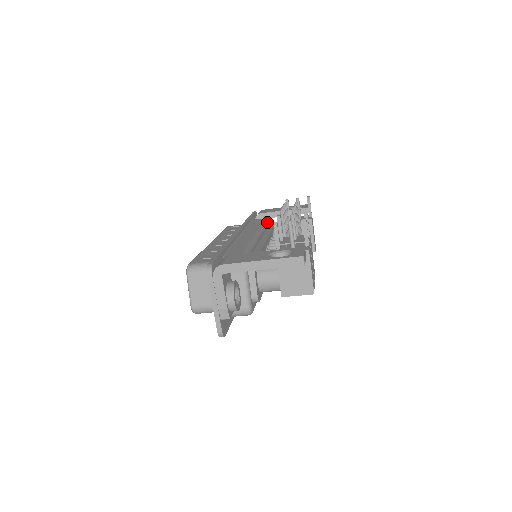
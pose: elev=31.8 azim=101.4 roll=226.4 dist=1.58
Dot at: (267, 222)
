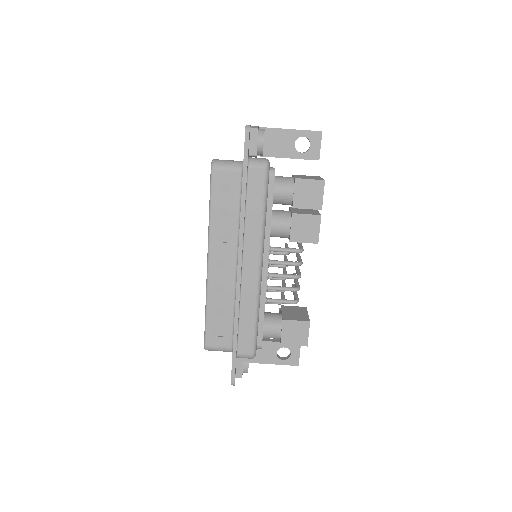
Dot at: occluded
